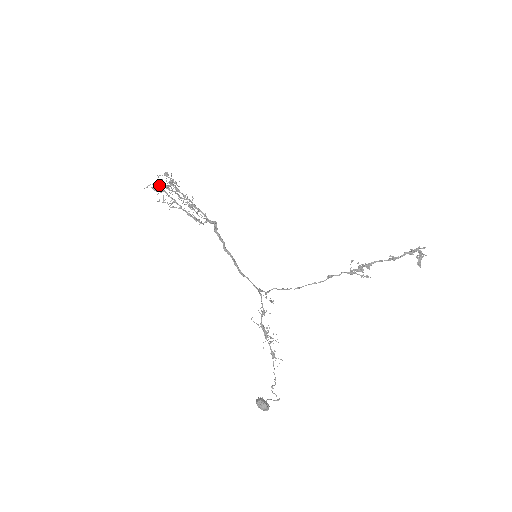
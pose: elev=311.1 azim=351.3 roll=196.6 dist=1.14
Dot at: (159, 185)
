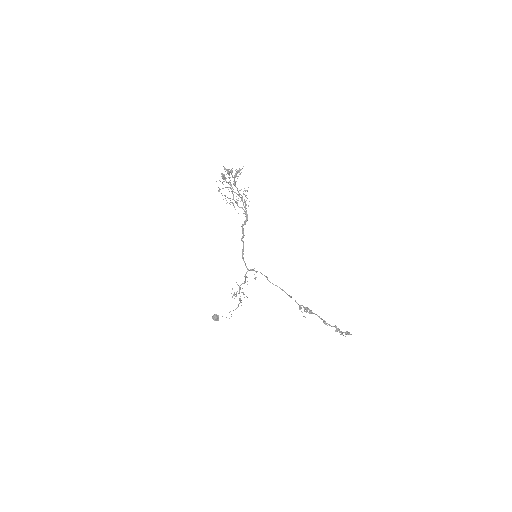
Dot at: (224, 175)
